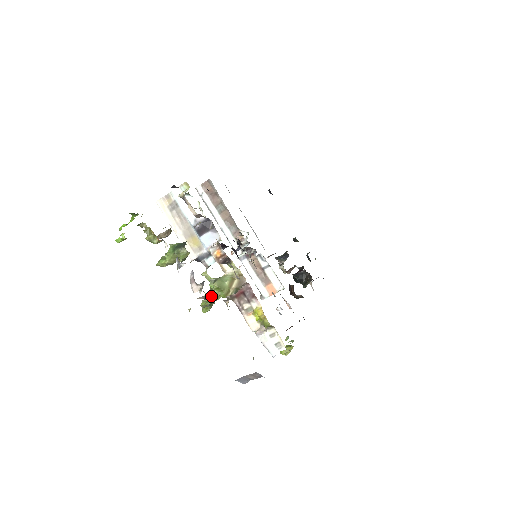
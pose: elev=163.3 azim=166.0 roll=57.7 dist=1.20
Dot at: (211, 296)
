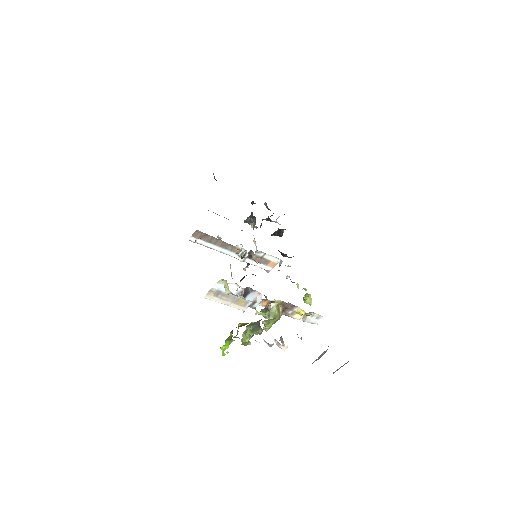
Dot at: (271, 324)
